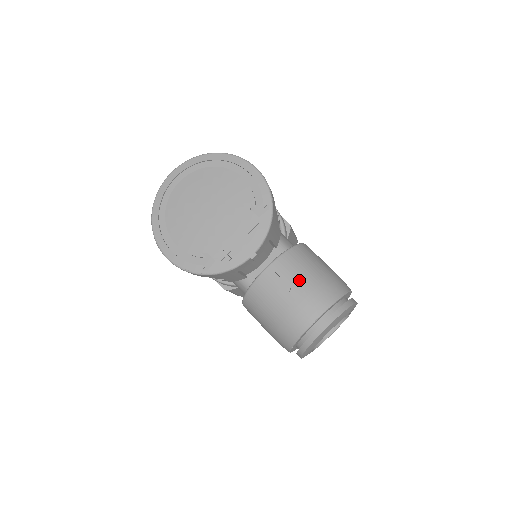
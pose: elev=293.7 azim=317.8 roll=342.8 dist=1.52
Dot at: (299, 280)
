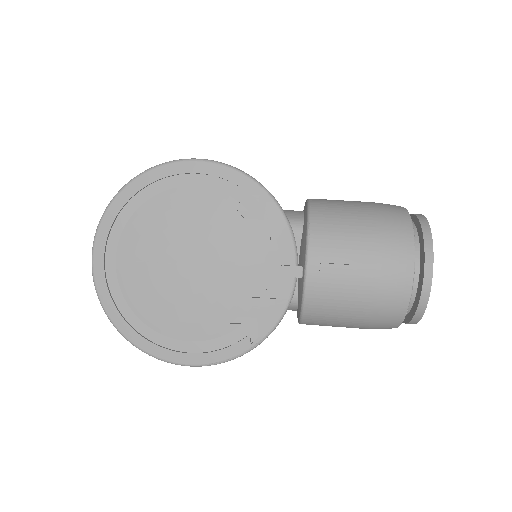
Dot at: (356, 248)
